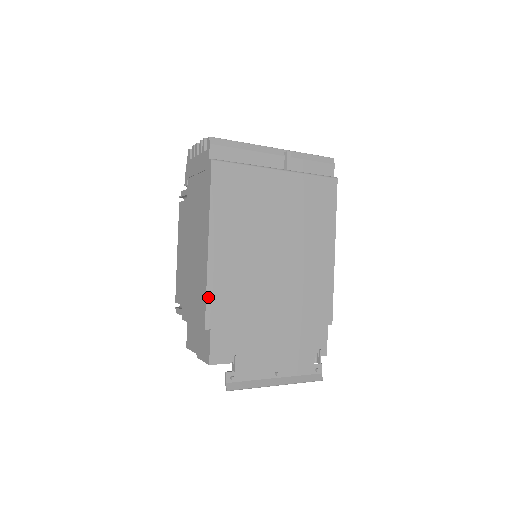
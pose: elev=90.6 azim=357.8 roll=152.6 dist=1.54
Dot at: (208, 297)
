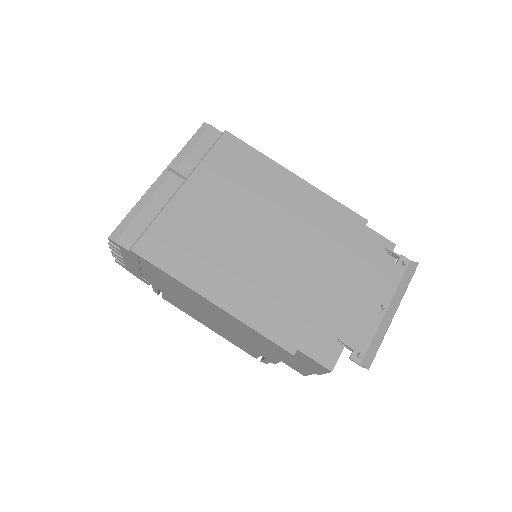
Dot at: (264, 333)
